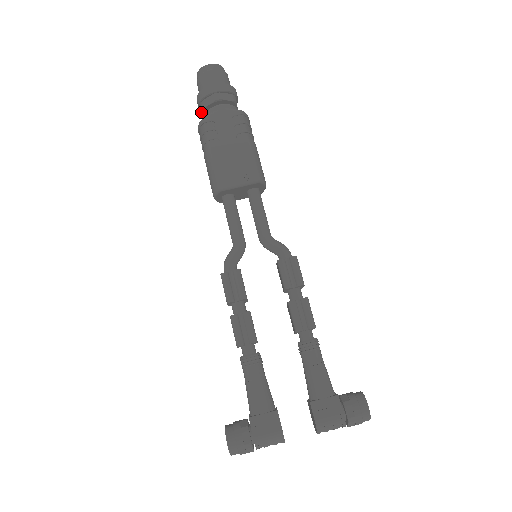
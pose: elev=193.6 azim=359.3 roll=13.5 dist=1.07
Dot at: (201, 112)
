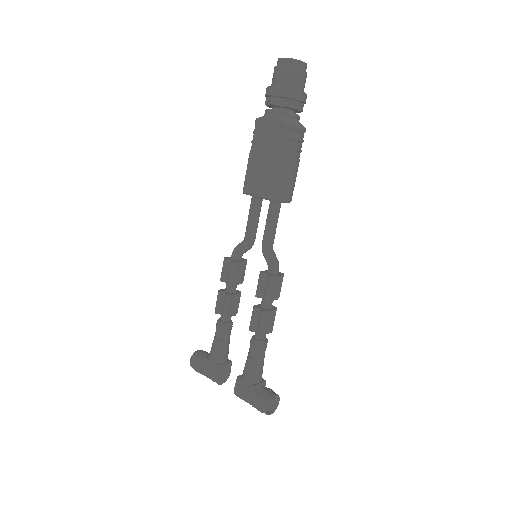
Dot at: occluded
